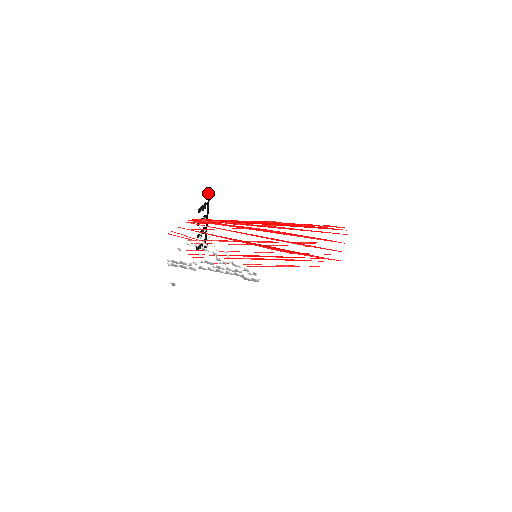
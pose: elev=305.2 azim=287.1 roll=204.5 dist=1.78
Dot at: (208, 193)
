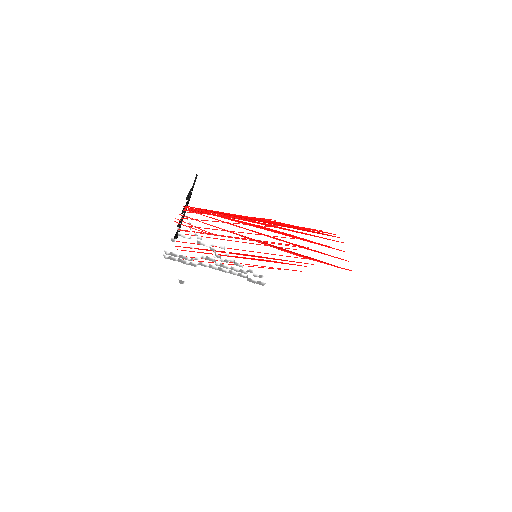
Dot at: (195, 178)
